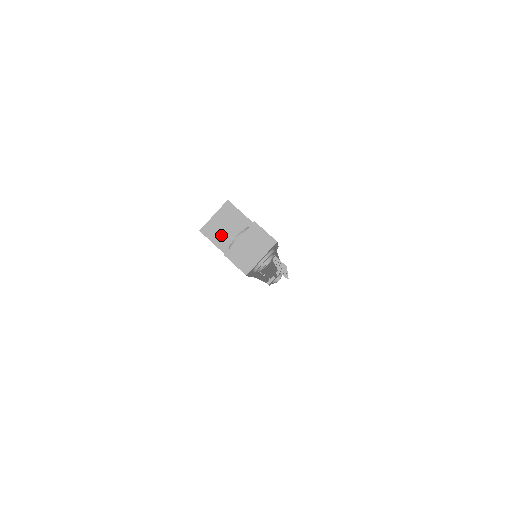
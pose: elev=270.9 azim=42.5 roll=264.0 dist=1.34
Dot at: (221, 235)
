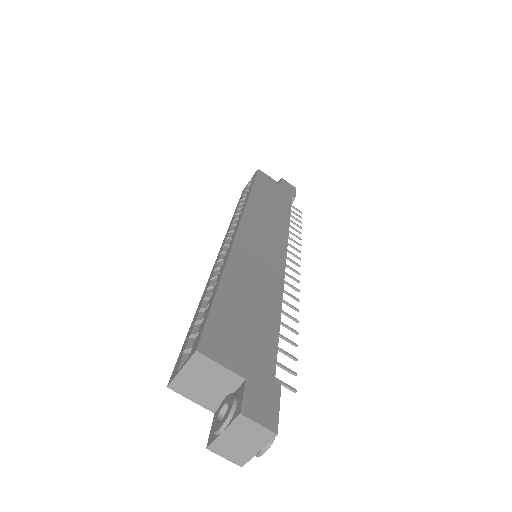
Dot at: (198, 391)
